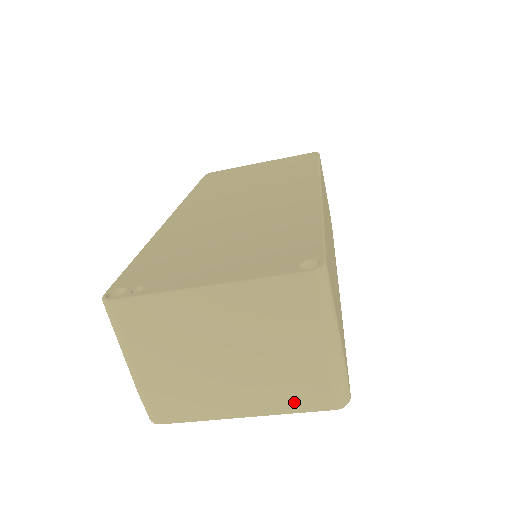
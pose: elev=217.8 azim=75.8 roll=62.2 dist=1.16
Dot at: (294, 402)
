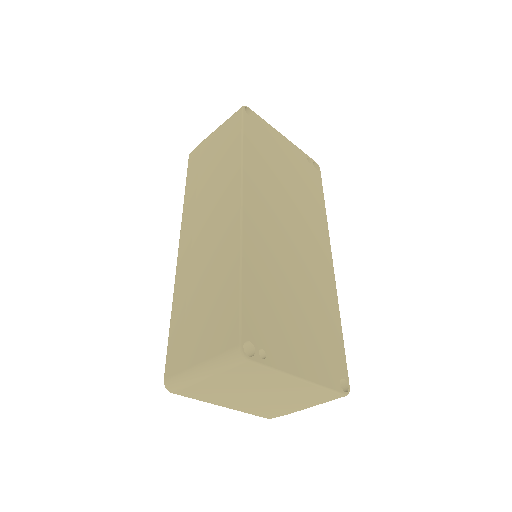
Dot at: (257, 412)
